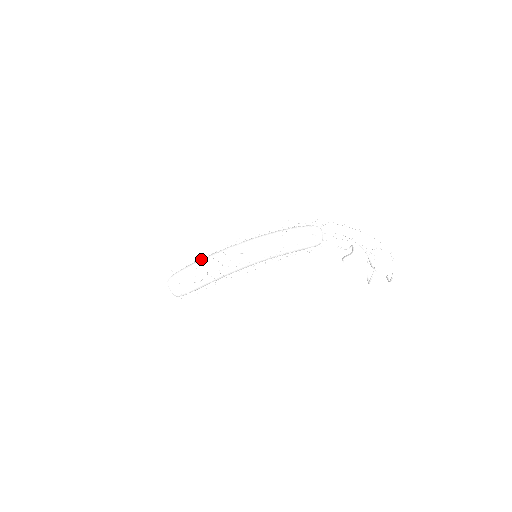
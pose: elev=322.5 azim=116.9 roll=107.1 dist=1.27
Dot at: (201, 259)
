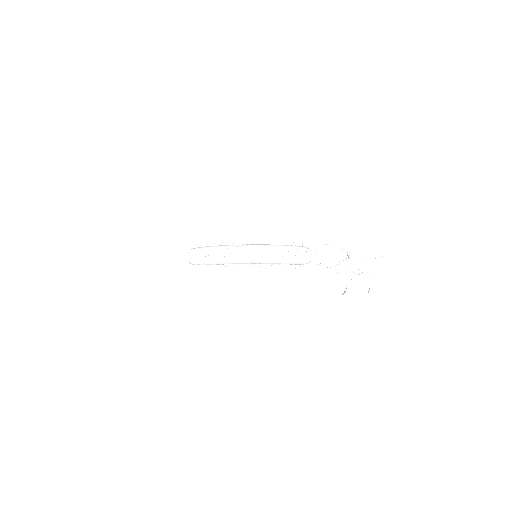
Dot at: (214, 247)
